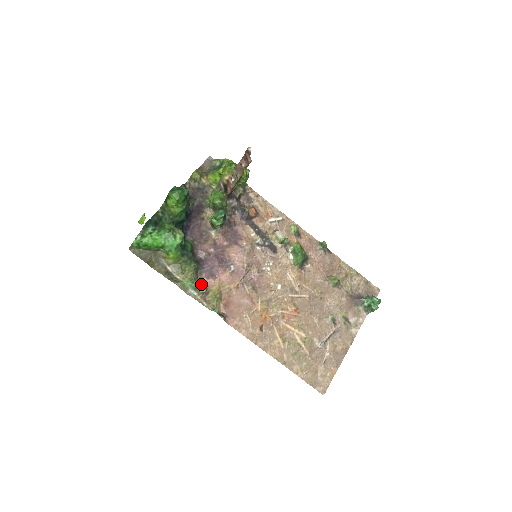
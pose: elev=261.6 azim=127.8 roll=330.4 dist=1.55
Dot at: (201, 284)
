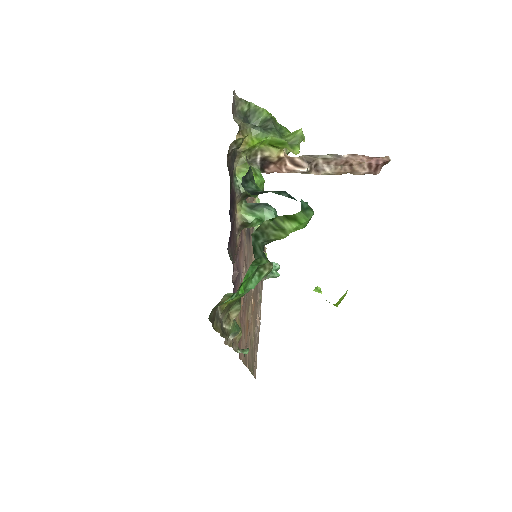
Dot at: (236, 322)
